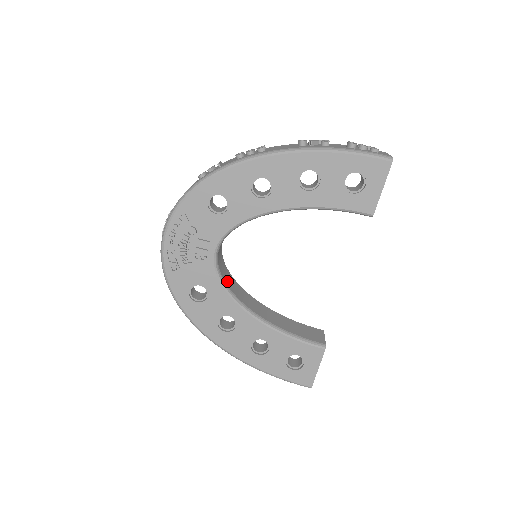
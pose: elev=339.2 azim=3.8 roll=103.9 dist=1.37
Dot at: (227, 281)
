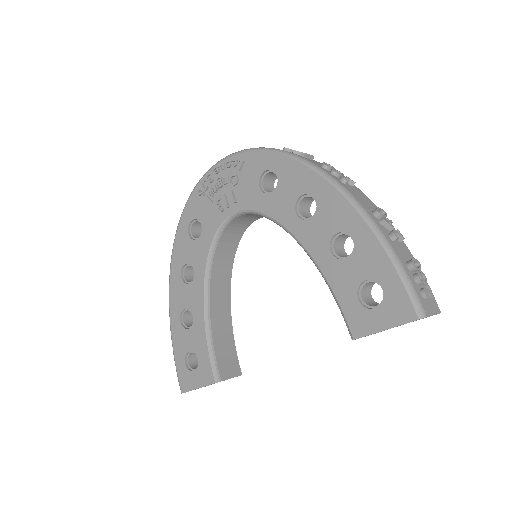
Dot at: (222, 247)
